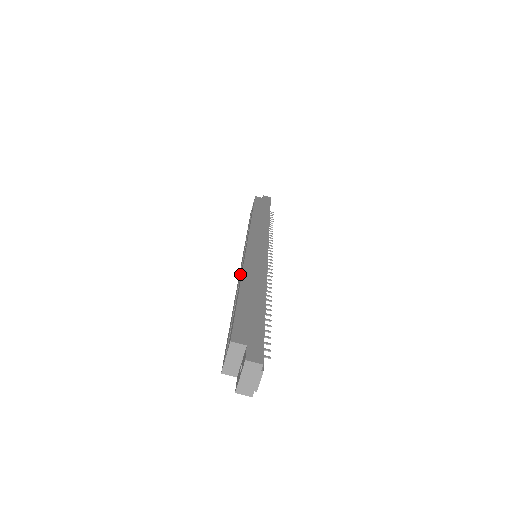
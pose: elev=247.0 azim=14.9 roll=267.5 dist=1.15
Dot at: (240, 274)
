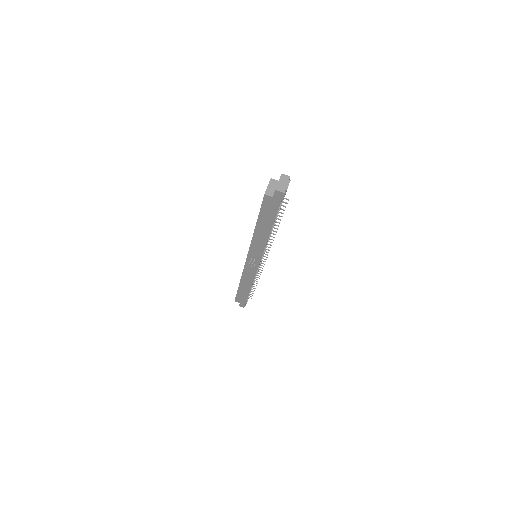
Dot at: occluded
